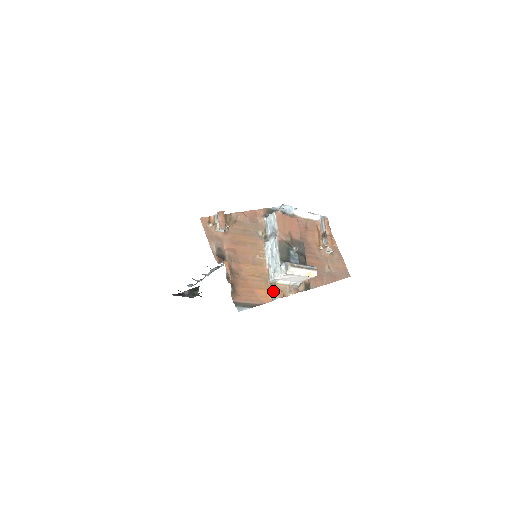
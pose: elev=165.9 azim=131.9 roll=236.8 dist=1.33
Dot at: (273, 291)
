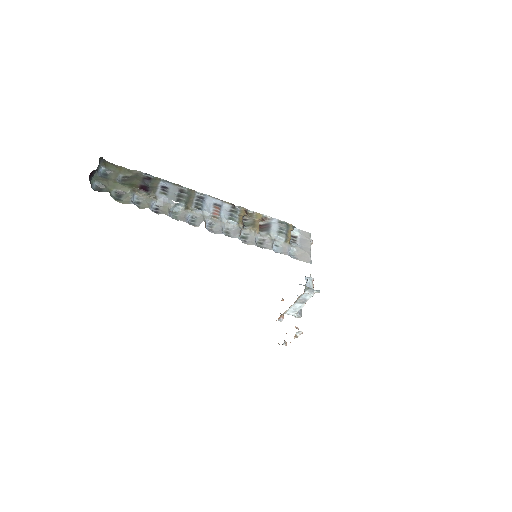
Dot at: (280, 317)
